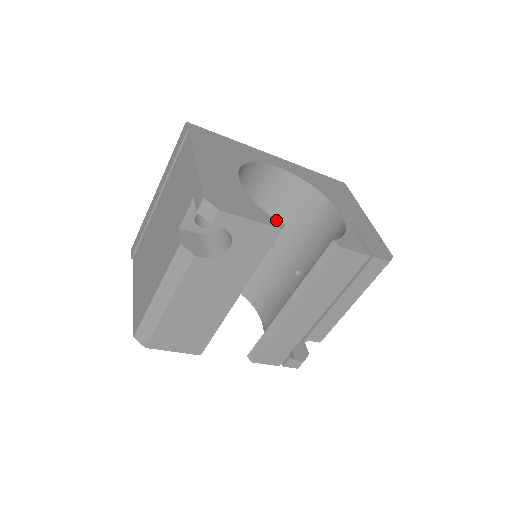
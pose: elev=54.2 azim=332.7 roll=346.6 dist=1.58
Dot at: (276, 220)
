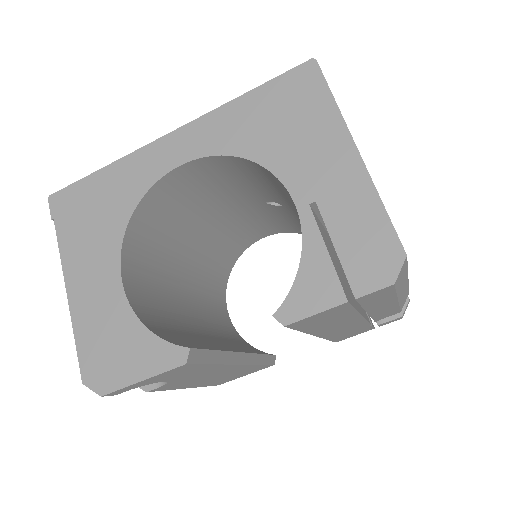
Dot at: (176, 347)
